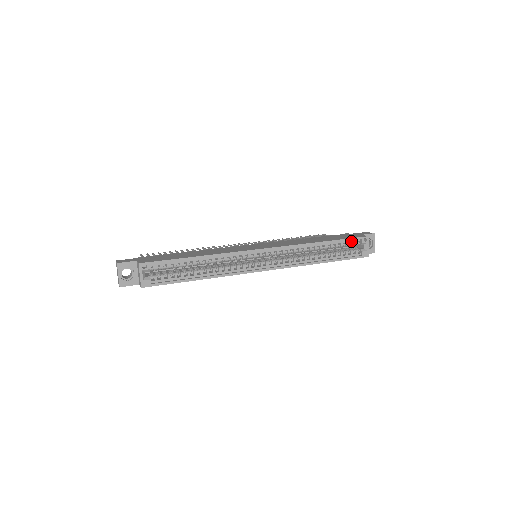
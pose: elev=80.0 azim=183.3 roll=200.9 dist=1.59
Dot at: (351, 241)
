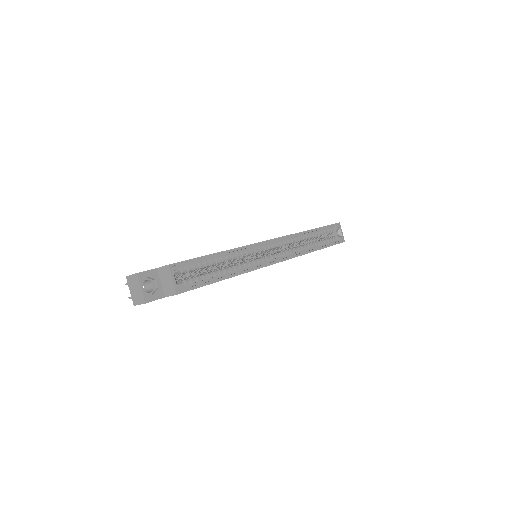
Dot at: (329, 228)
